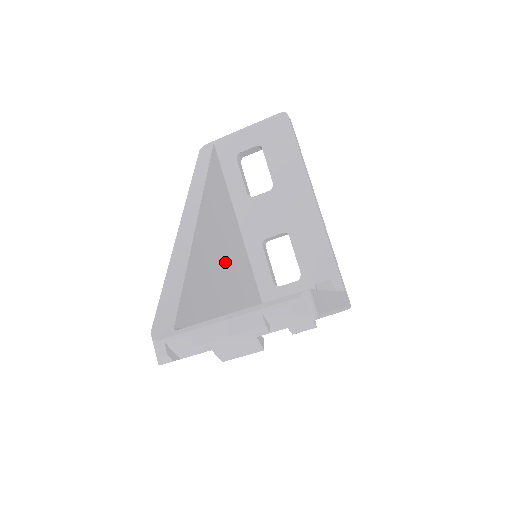
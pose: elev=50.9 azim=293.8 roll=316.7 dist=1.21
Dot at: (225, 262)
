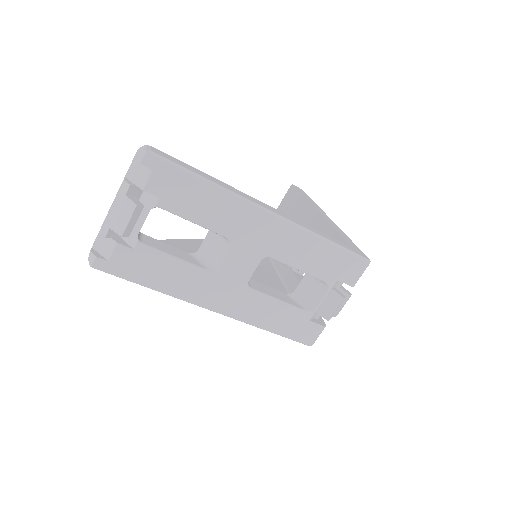
Dot at: occluded
